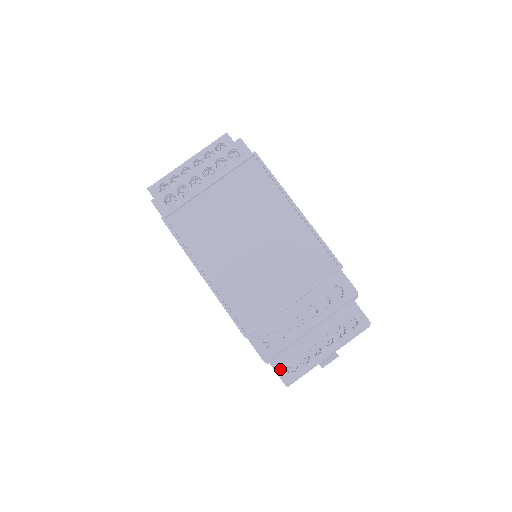
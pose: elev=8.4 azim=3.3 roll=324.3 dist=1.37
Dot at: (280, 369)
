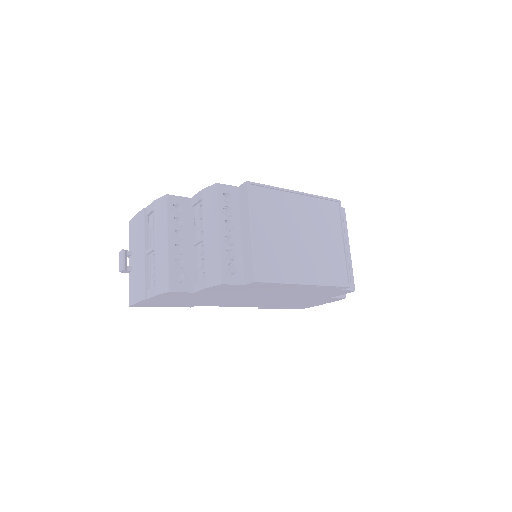
Dot at: occluded
